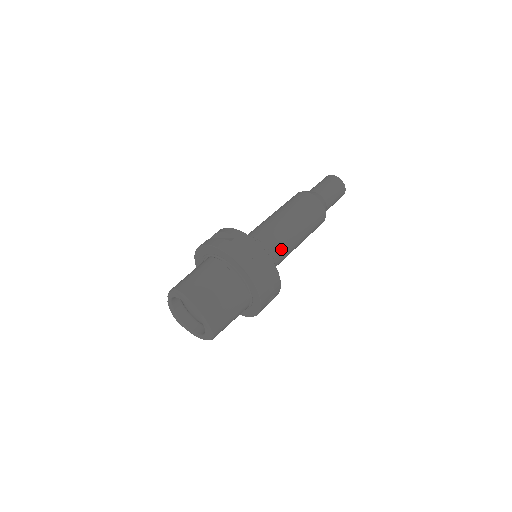
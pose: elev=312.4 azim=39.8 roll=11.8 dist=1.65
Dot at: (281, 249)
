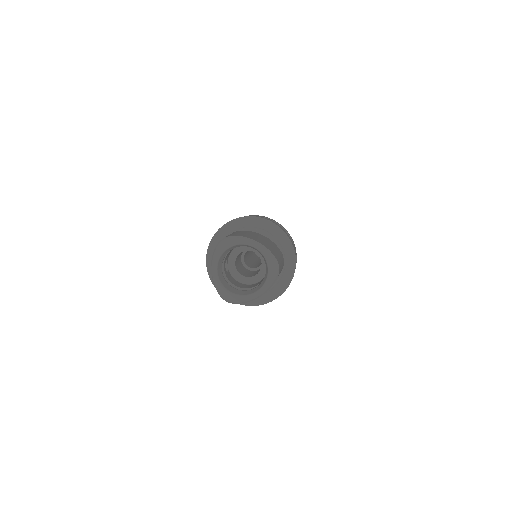
Dot at: occluded
